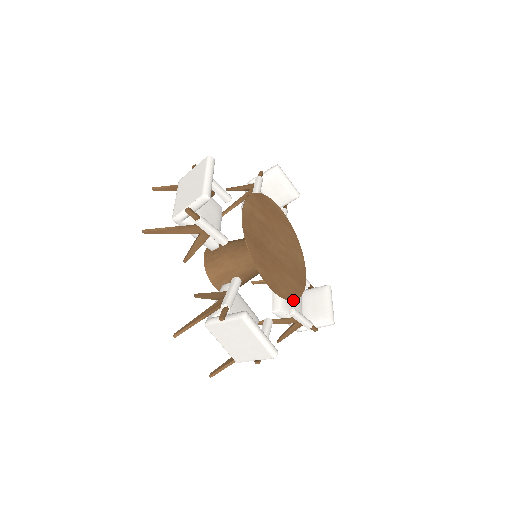
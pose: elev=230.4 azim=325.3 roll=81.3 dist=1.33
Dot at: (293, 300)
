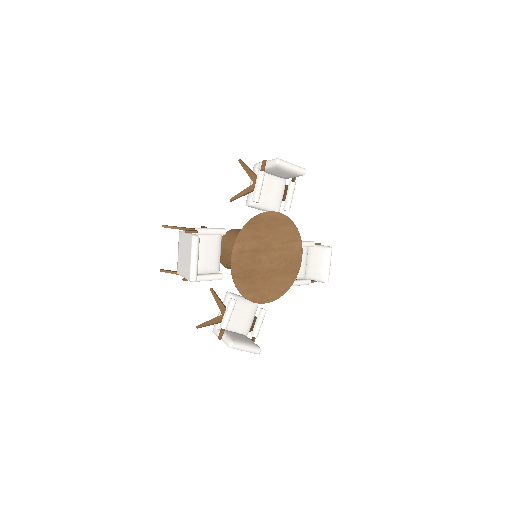
Dot at: occluded
